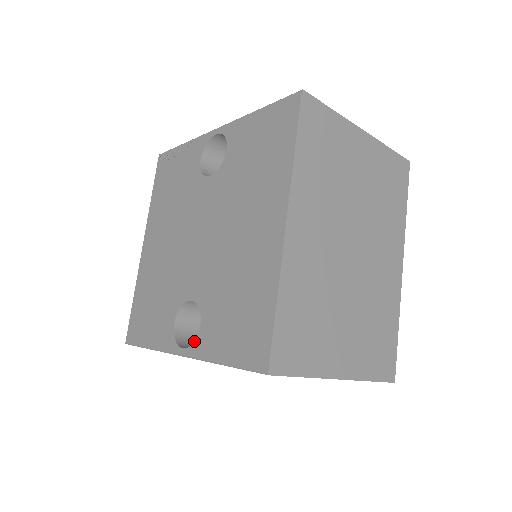
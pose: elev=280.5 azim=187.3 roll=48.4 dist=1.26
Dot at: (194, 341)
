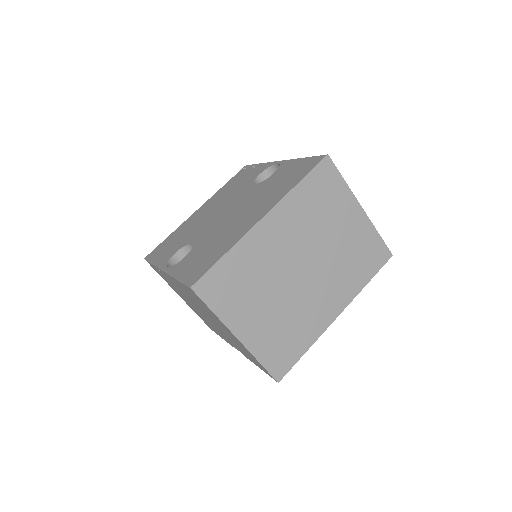
Dot at: (175, 264)
